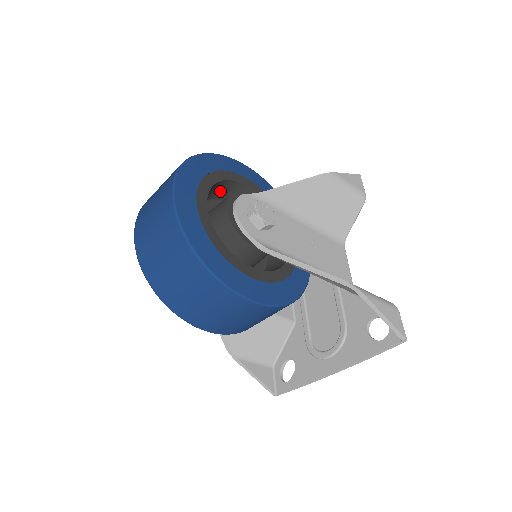
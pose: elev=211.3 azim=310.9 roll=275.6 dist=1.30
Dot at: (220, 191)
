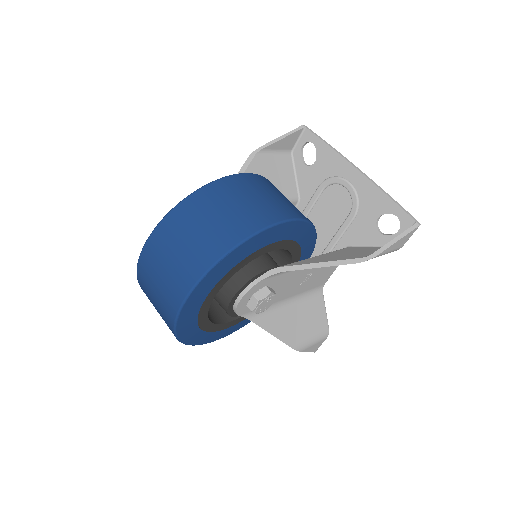
Dot at: occluded
